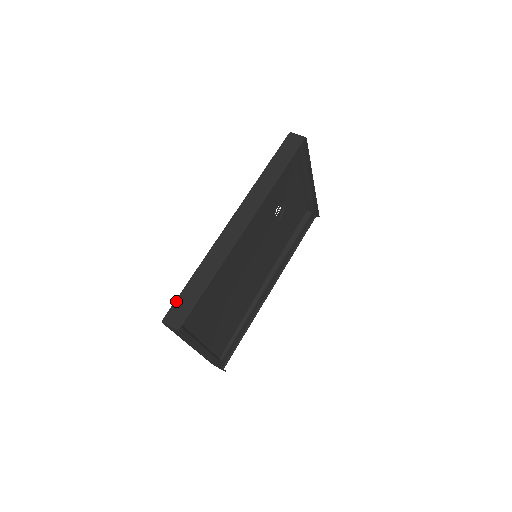
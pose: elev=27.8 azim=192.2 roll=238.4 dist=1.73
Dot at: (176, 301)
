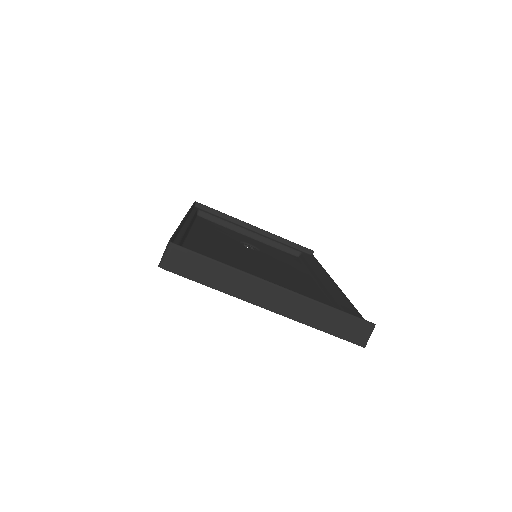
Dot at: occluded
